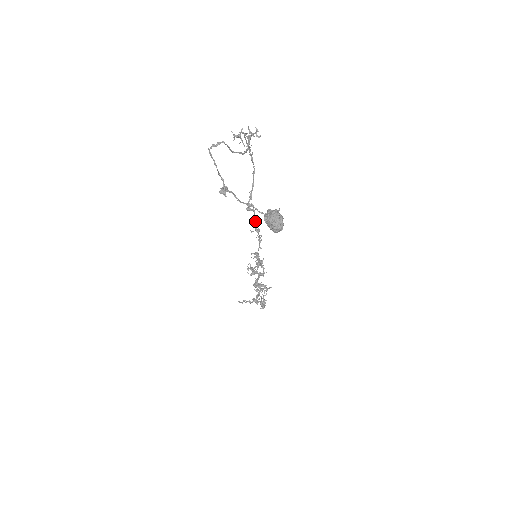
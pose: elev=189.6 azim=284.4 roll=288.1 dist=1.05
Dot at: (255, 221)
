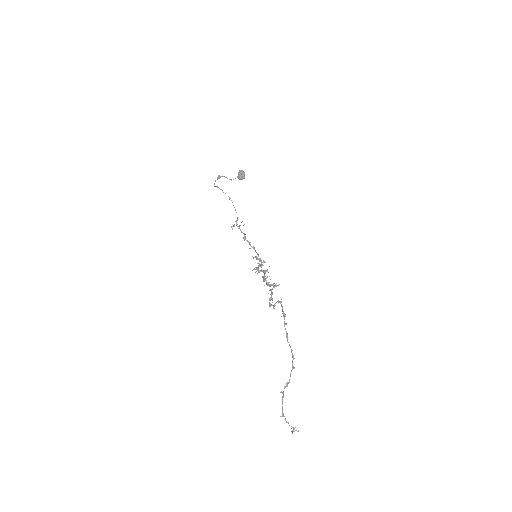
Dot at: (250, 244)
